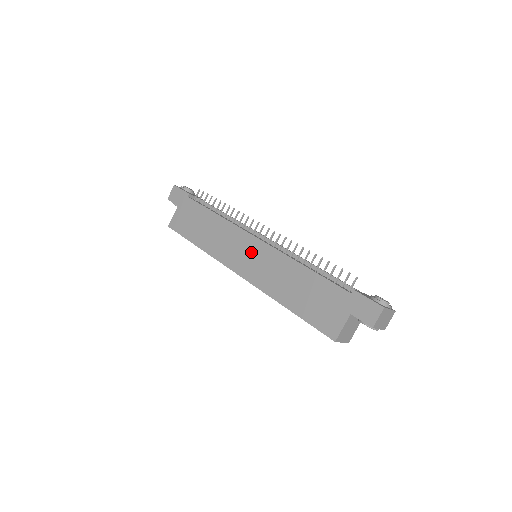
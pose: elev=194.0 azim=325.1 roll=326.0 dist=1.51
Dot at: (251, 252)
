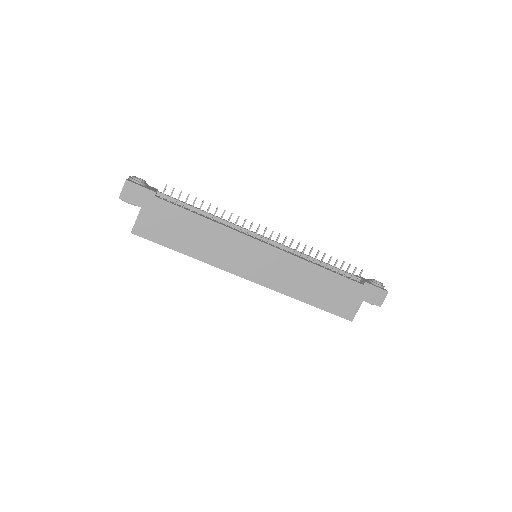
Dot at: (261, 258)
